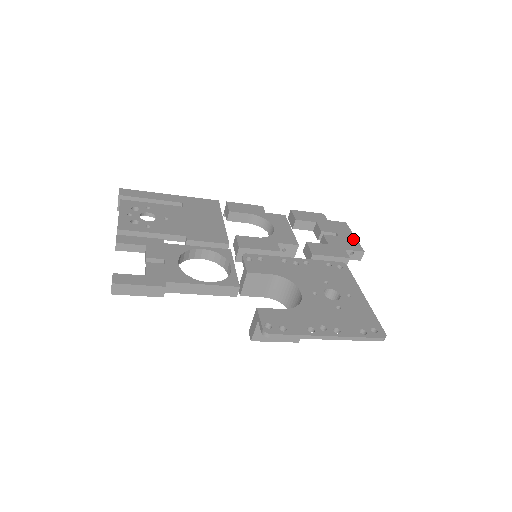
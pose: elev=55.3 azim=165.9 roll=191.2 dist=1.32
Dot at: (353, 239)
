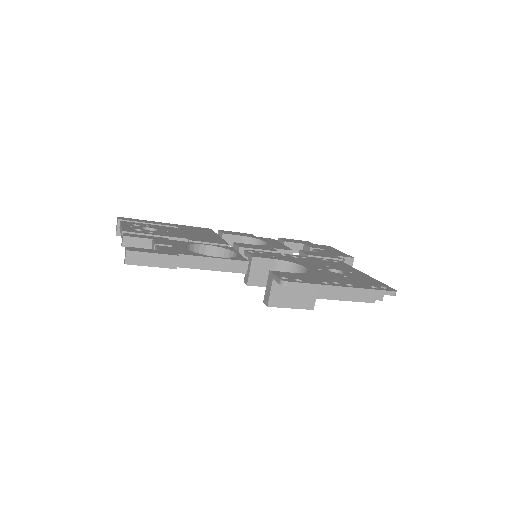
Dot at: (341, 252)
